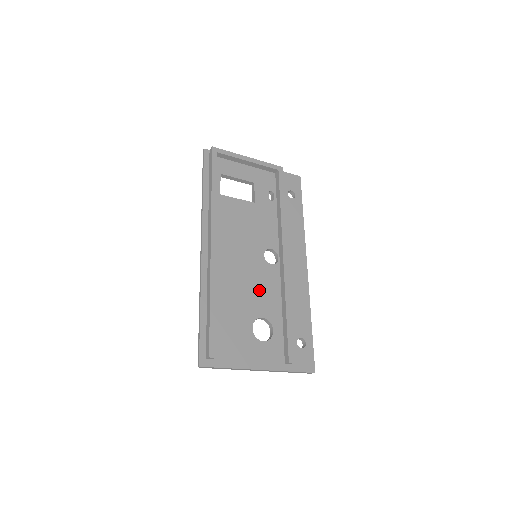
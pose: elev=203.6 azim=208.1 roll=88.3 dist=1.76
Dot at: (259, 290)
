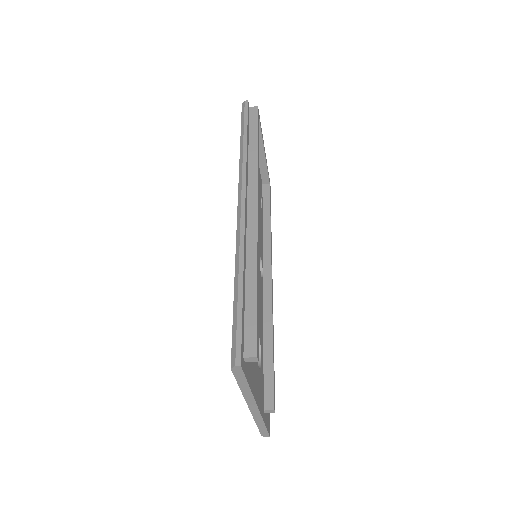
Dot at: occluded
